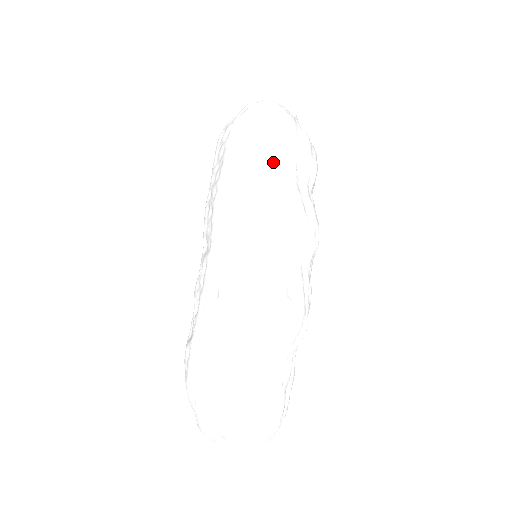
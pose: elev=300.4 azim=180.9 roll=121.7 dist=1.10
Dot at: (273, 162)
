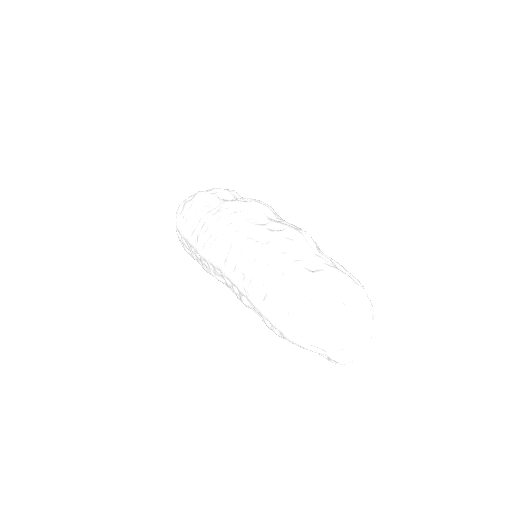
Dot at: (205, 208)
